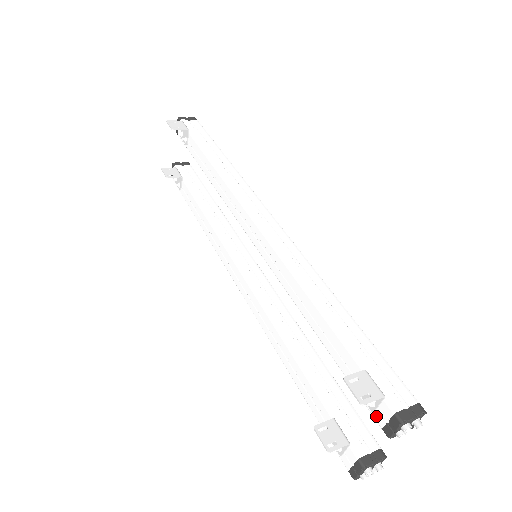
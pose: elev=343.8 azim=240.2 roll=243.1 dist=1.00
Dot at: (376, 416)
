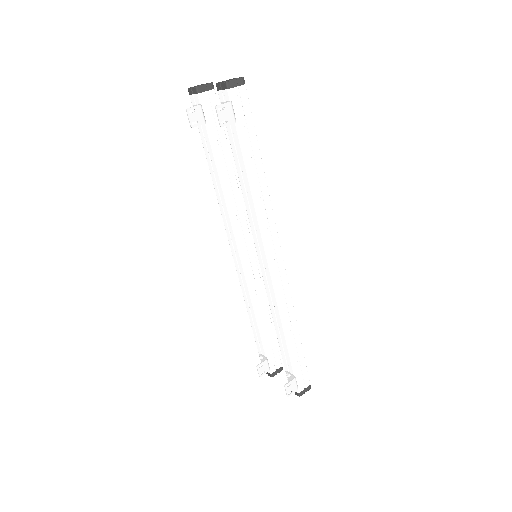
Dot at: occluded
